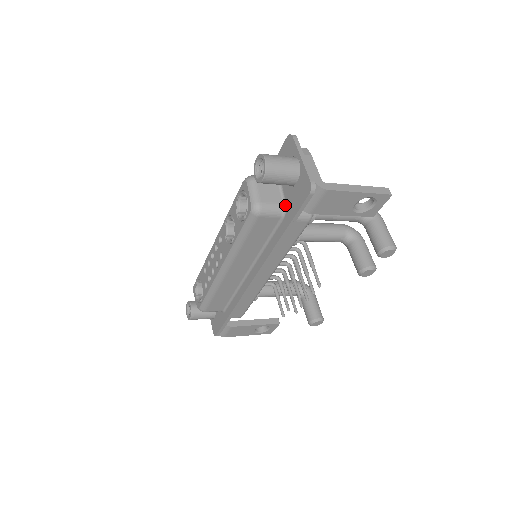
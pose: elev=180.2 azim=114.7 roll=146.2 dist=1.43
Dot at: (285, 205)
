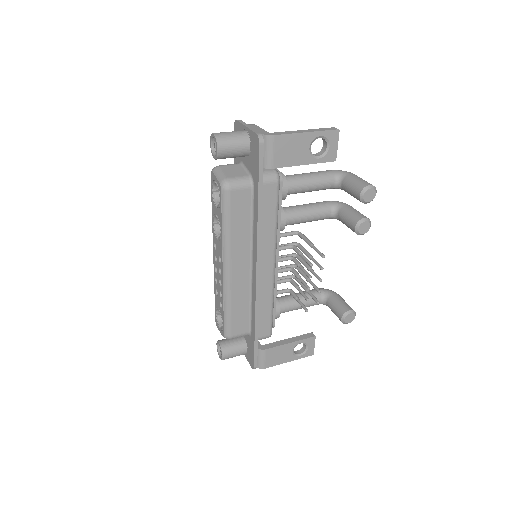
Dot at: (251, 175)
